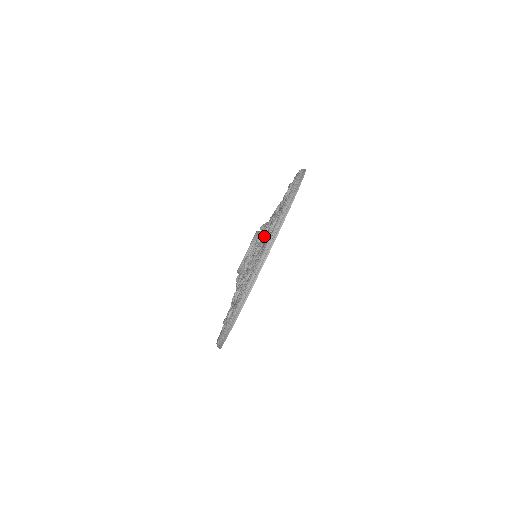
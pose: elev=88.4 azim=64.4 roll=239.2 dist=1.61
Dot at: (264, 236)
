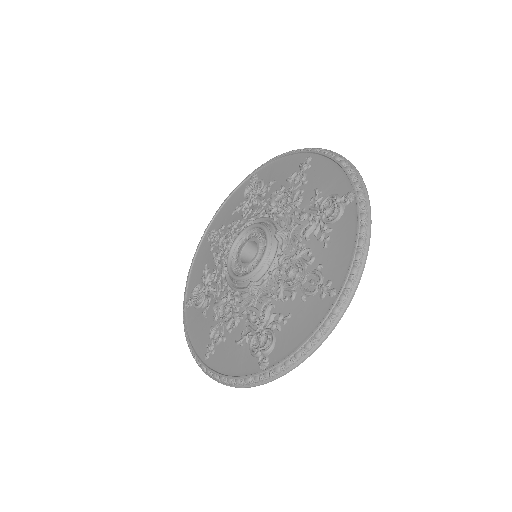
Dot at: (290, 283)
